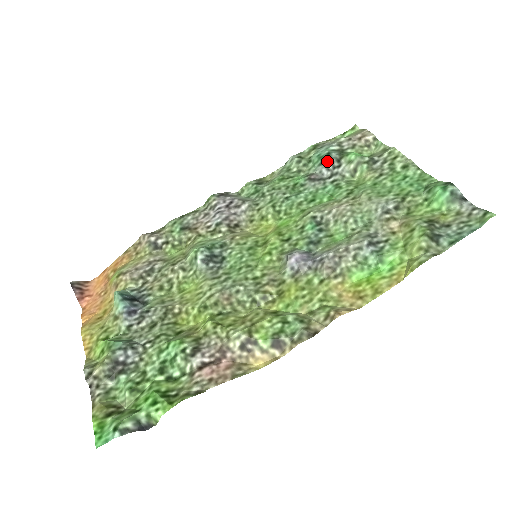
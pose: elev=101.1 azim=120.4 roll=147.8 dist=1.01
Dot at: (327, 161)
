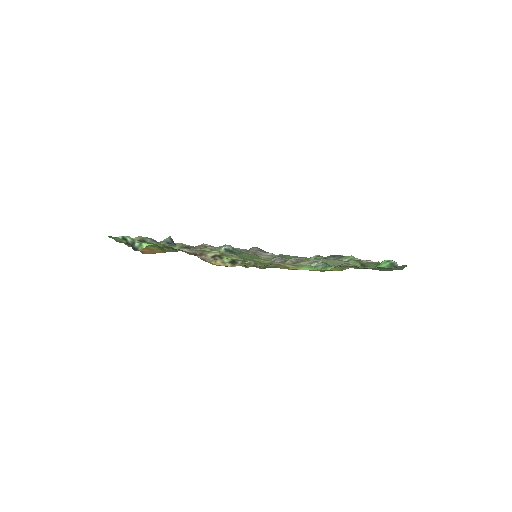
Dot at: (334, 256)
